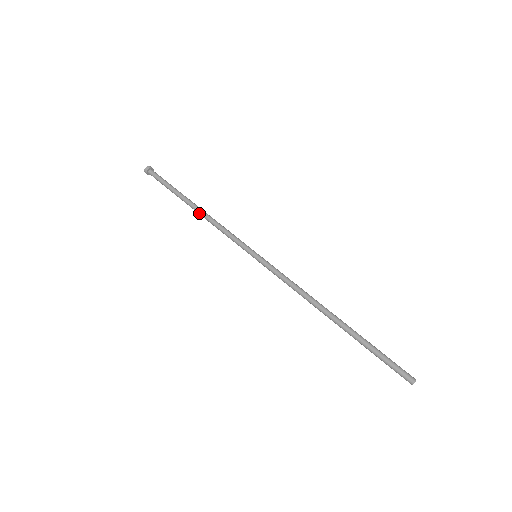
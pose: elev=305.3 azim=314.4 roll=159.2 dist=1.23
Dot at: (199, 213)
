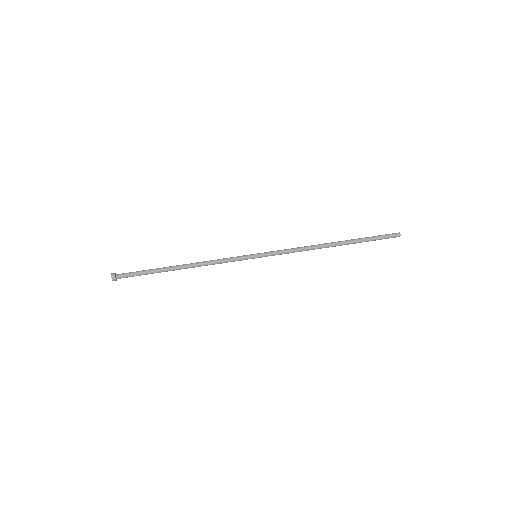
Dot at: occluded
